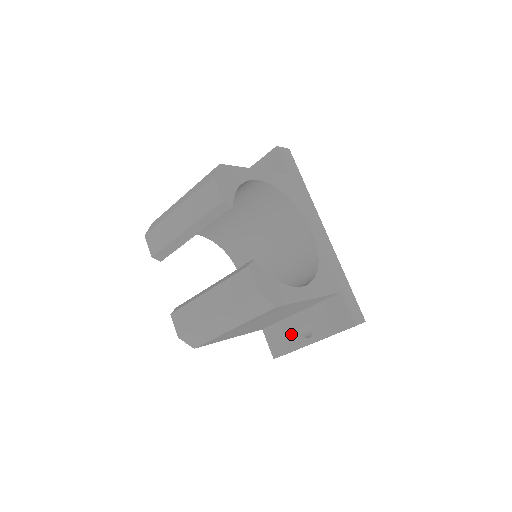
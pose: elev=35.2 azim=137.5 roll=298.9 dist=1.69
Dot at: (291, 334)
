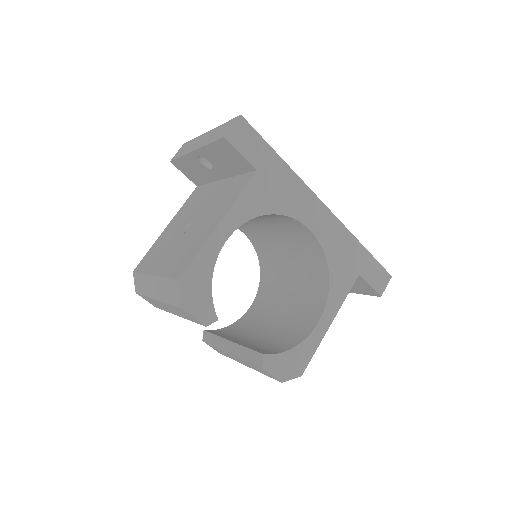
Dot at: occluded
